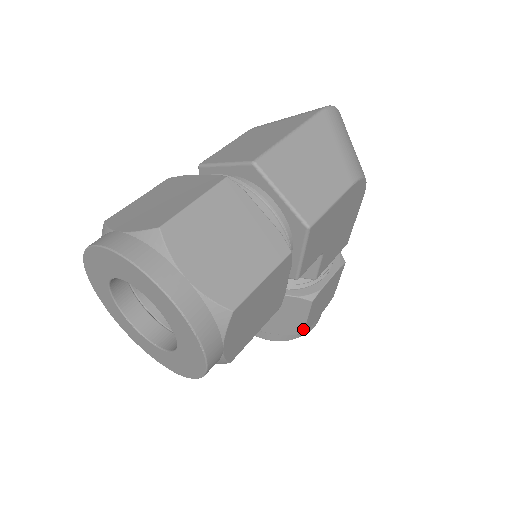
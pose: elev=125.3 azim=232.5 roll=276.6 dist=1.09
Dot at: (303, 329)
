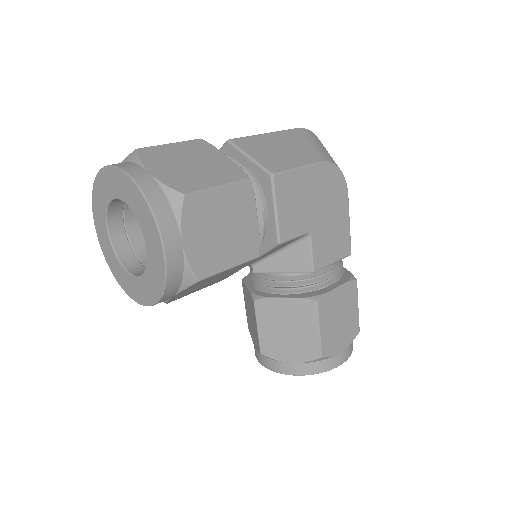
Dot at: (320, 349)
